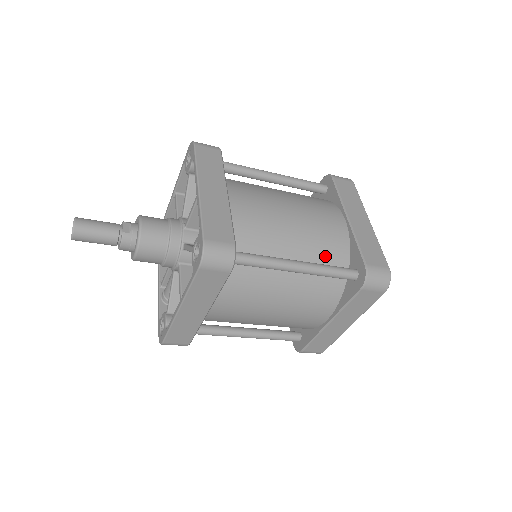
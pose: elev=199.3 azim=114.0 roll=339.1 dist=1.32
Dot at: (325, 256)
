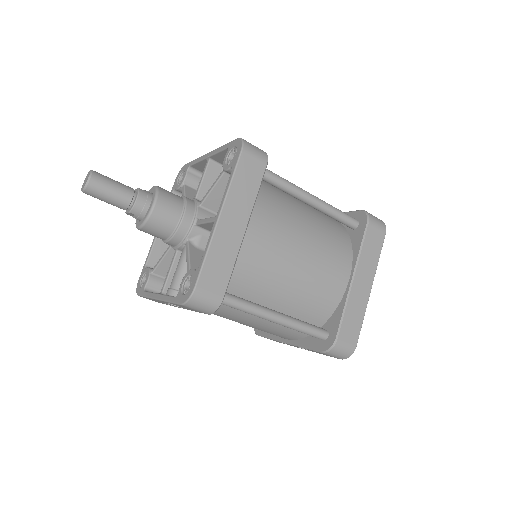
Dot at: (324, 215)
